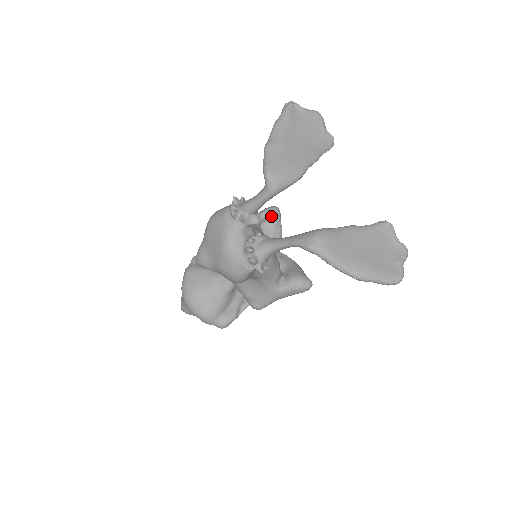
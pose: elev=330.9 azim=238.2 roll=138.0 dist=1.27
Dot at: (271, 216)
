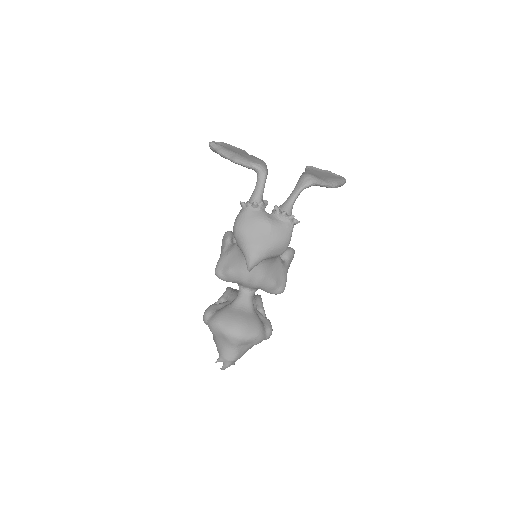
Dot at: (233, 236)
